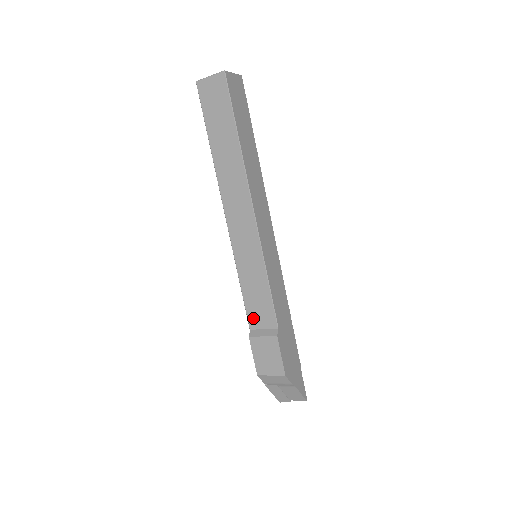
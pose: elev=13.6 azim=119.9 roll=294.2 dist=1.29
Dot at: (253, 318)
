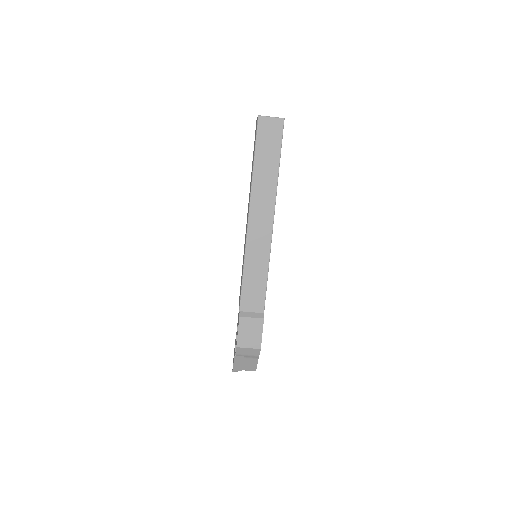
Dot at: (245, 303)
